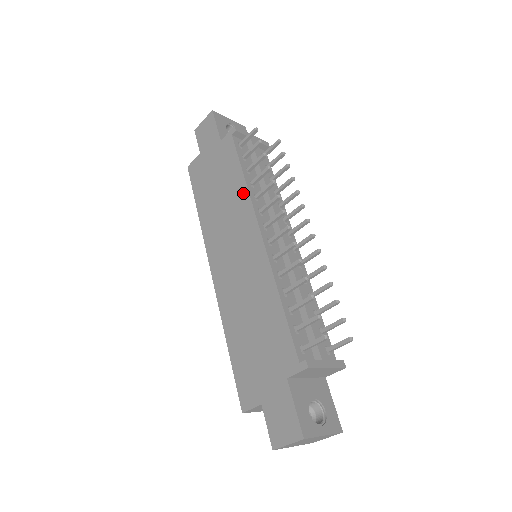
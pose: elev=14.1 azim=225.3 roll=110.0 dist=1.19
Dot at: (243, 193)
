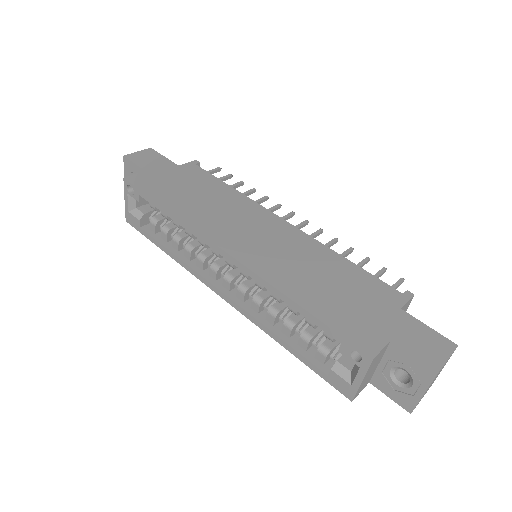
Dot at: (240, 197)
